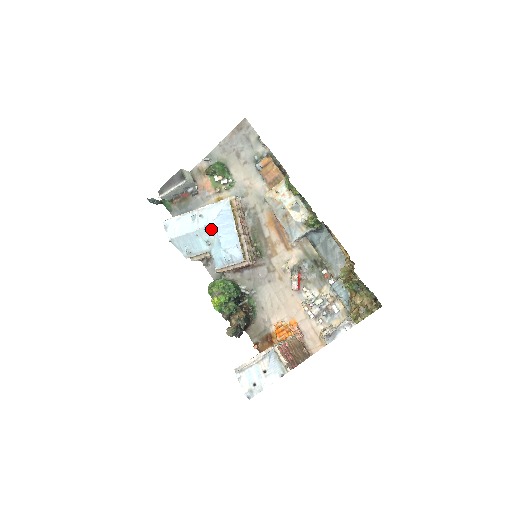
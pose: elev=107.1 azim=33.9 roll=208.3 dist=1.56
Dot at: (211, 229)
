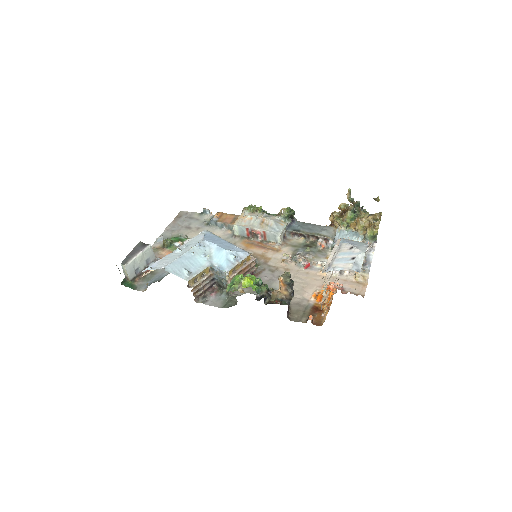
Dot at: (204, 244)
